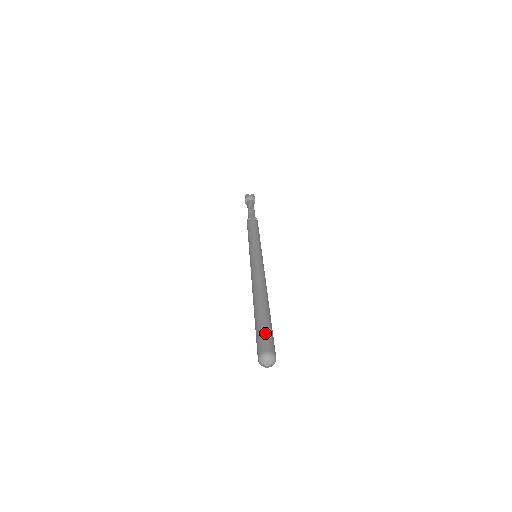
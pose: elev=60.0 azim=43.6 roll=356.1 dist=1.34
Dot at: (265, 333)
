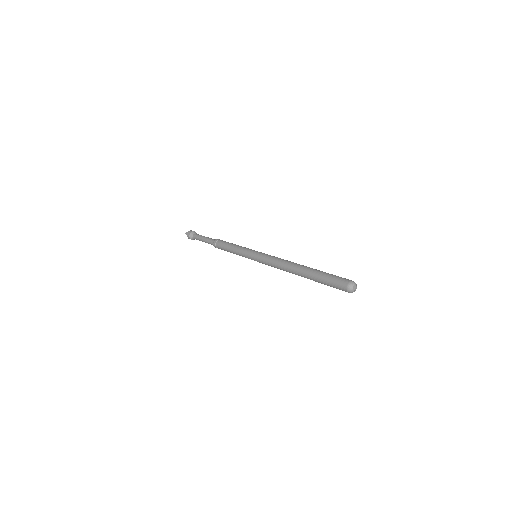
Dot at: (334, 277)
